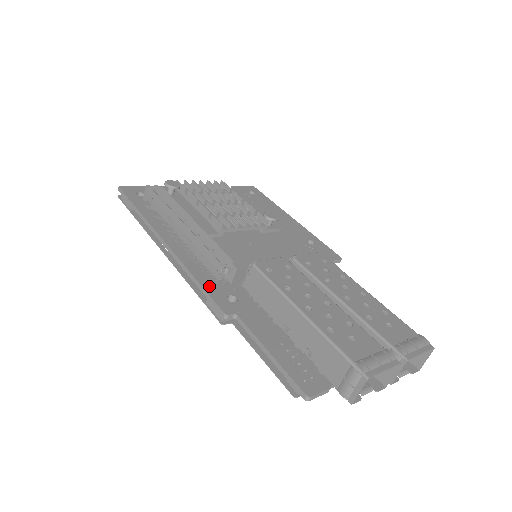
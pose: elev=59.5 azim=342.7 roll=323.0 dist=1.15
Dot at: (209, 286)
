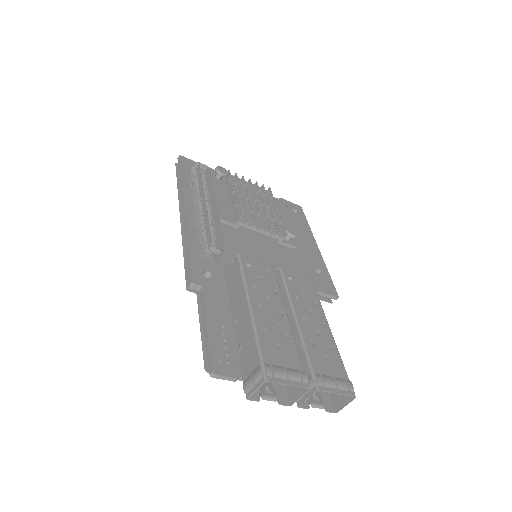
Dot at: (195, 256)
